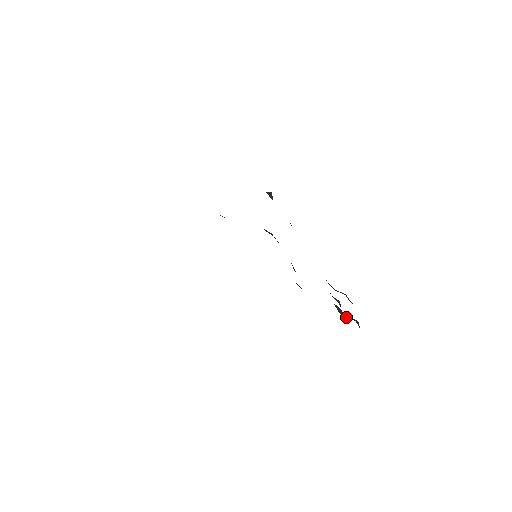
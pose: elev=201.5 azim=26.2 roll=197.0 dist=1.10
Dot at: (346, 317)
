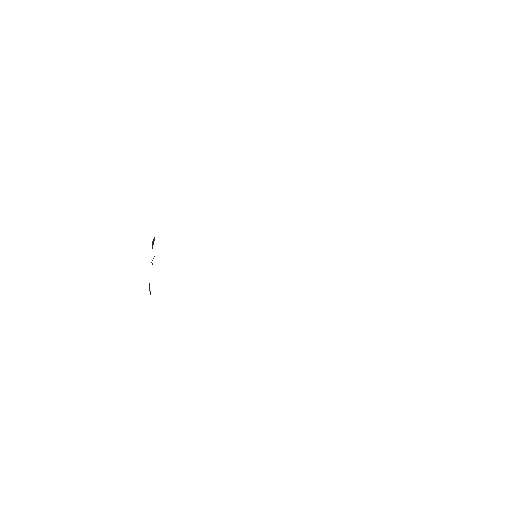
Dot at: occluded
